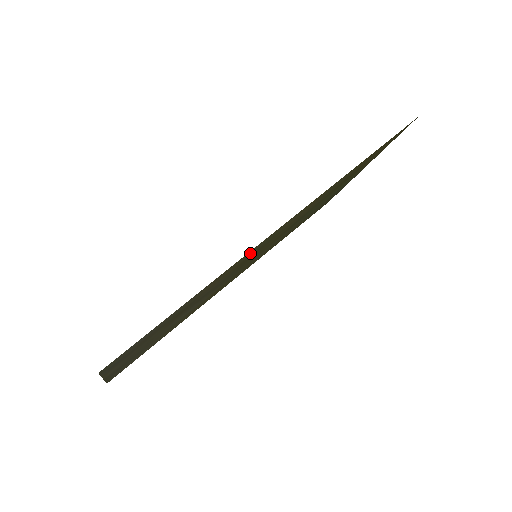
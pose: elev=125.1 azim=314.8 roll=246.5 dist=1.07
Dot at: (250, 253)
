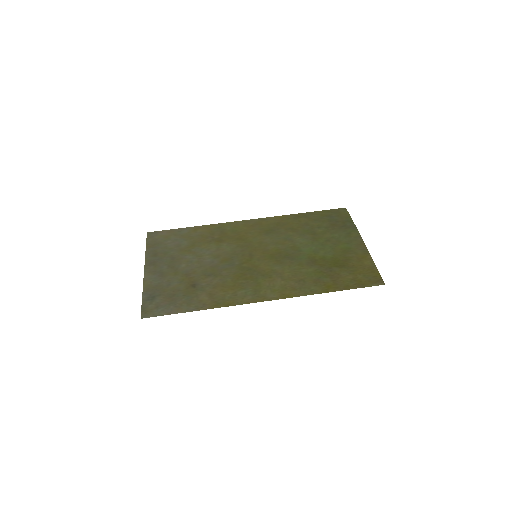
Dot at: (238, 295)
